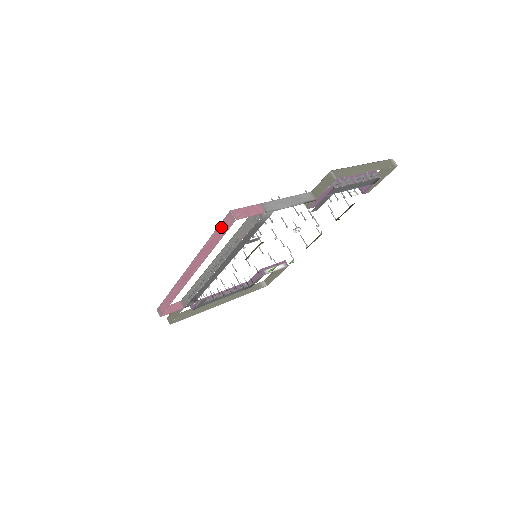
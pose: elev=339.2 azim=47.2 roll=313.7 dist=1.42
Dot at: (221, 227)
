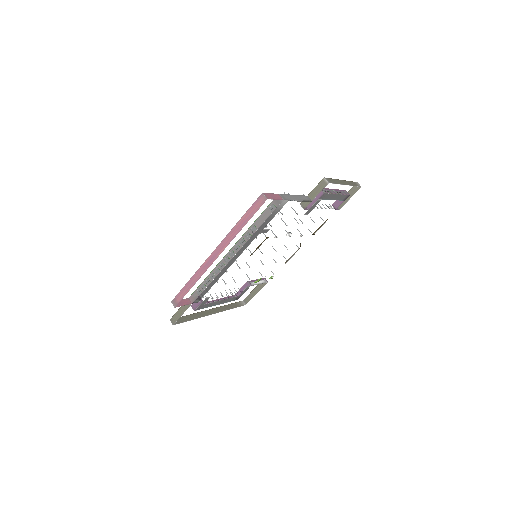
Dot at: (252, 208)
